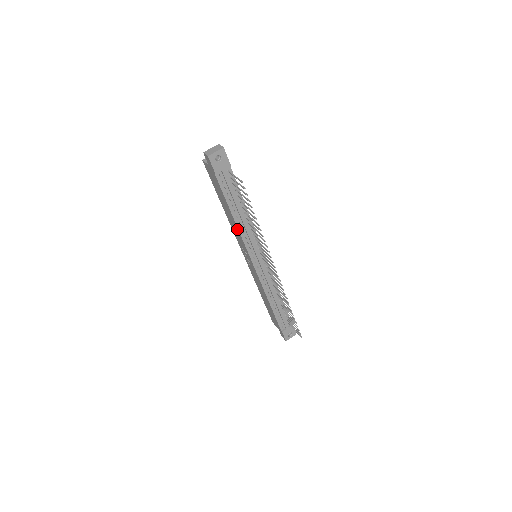
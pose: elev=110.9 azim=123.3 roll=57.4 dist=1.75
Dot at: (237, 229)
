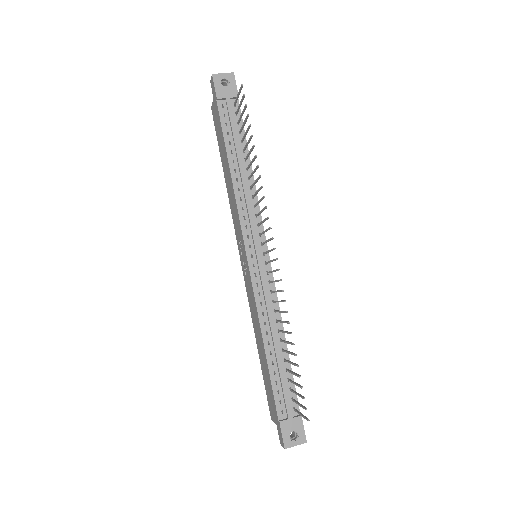
Dot at: (233, 193)
